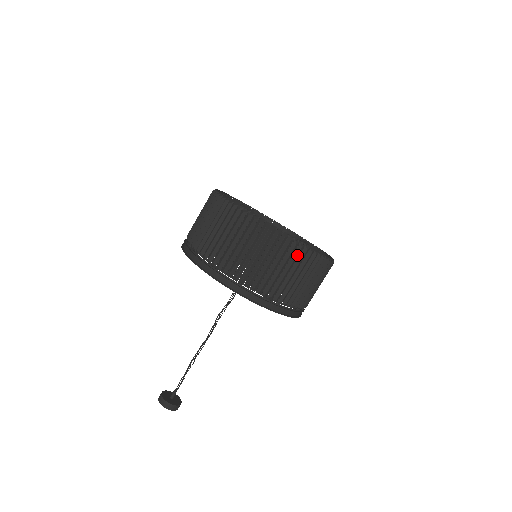
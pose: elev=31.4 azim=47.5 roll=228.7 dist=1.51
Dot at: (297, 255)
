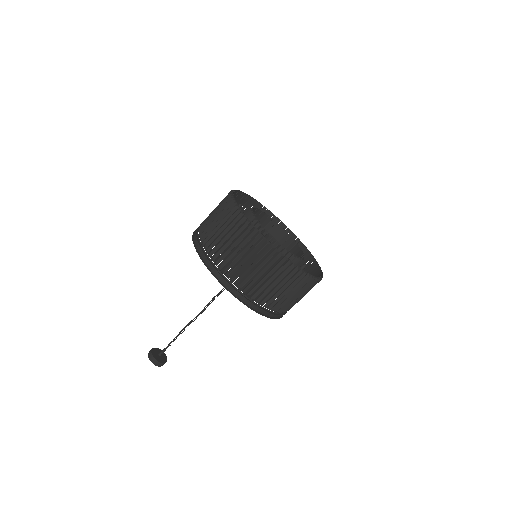
Dot at: (271, 258)
